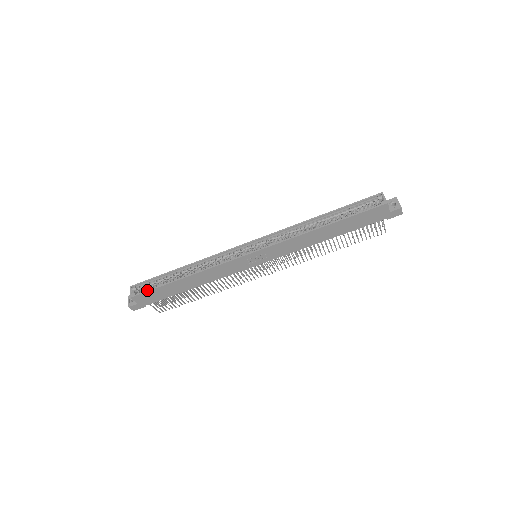
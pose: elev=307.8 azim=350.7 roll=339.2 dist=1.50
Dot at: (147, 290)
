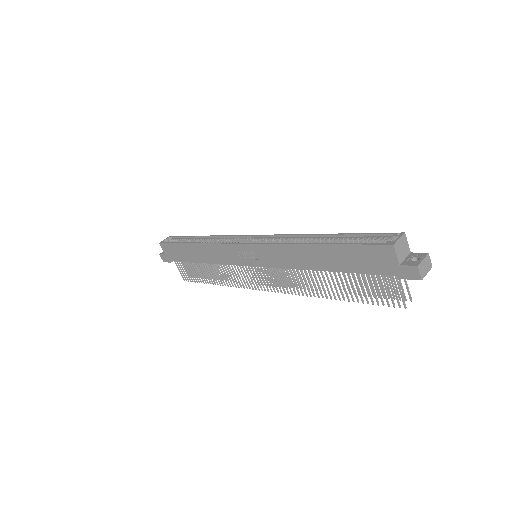
Dot at: (170, 242)
